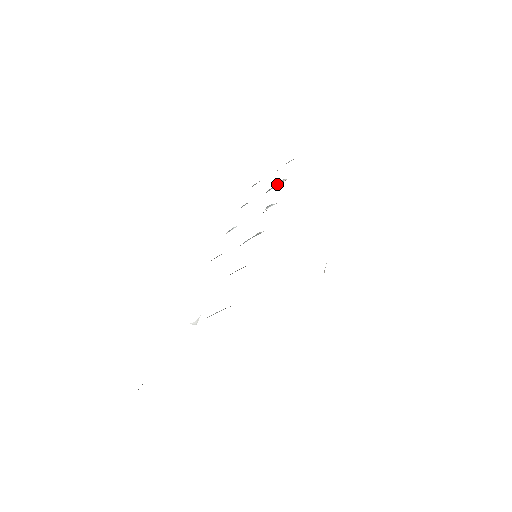
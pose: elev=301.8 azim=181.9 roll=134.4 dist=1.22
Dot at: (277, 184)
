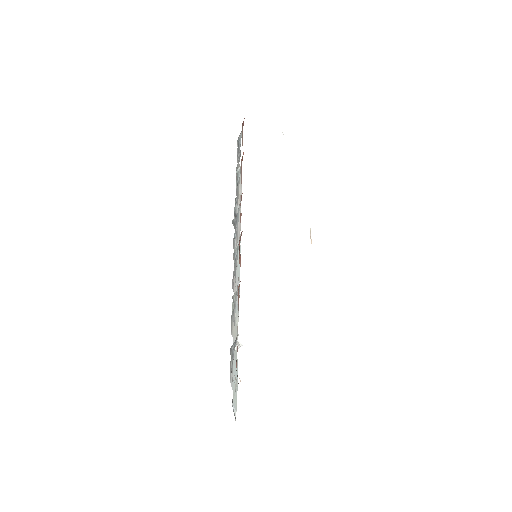
Dot at: (238, 175)
